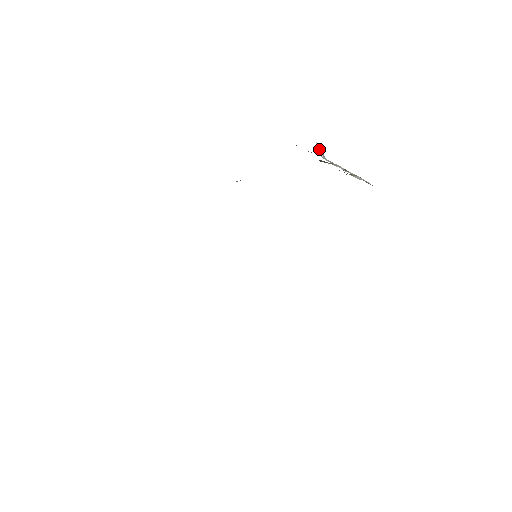
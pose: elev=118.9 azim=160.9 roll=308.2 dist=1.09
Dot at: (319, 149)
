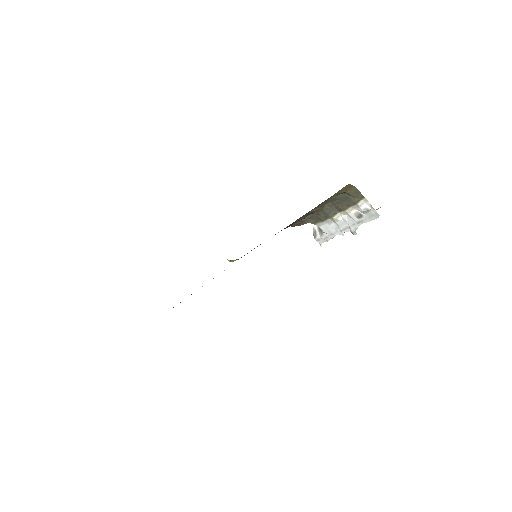
Dot at: (316, 231)
